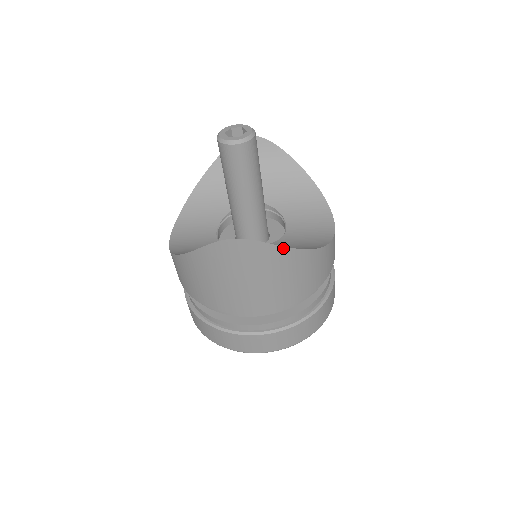
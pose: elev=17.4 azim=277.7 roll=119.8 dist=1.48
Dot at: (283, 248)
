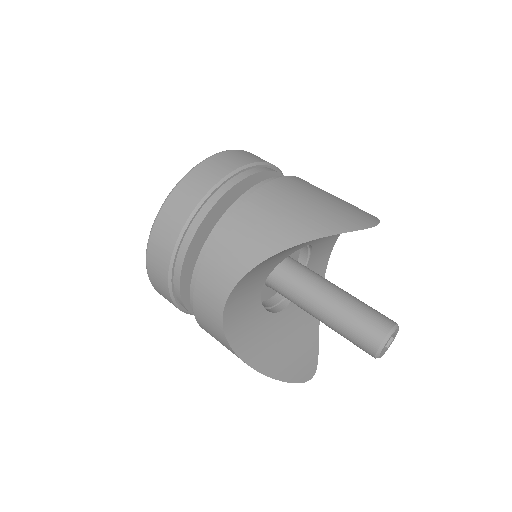
Dot at: (317, 344)
